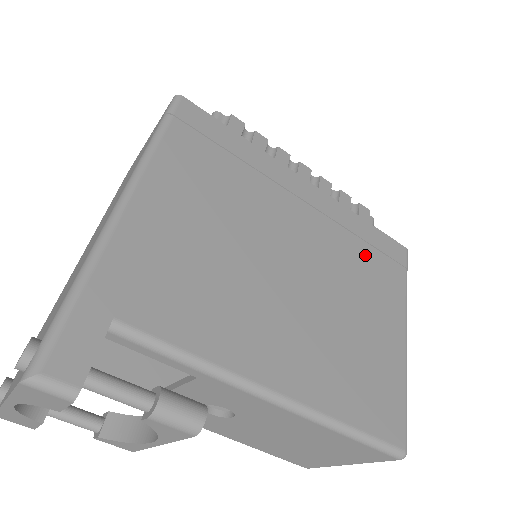
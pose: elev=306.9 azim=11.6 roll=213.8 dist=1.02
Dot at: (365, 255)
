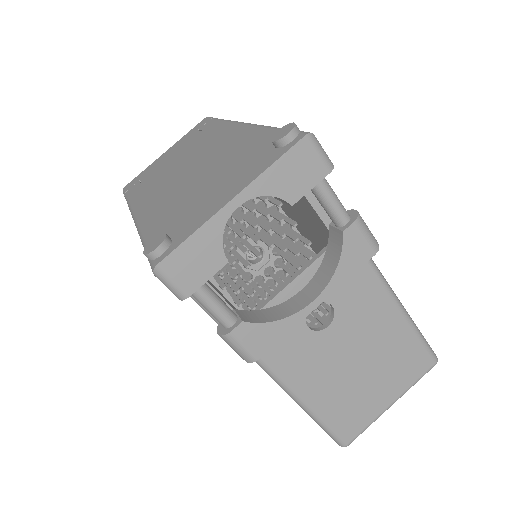
Dot at: occluded
